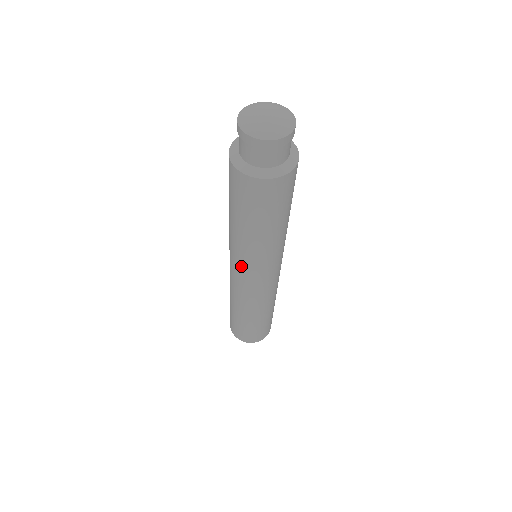
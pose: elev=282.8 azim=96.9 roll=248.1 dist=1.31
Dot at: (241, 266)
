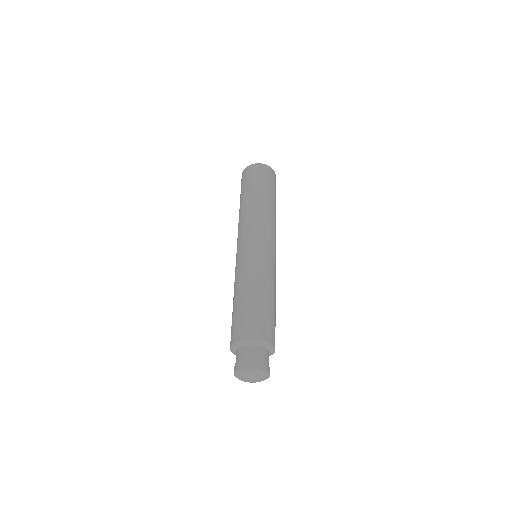
Dot at: occluded
